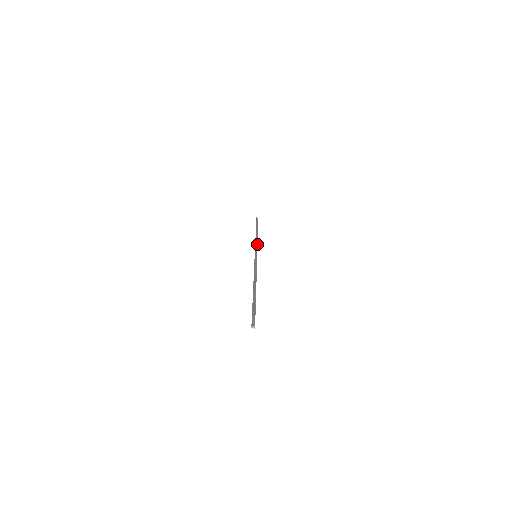
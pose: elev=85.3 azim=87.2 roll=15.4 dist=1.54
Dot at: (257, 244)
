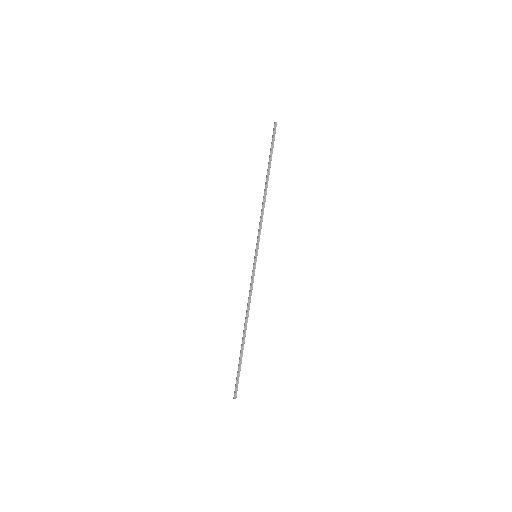
Dot at: occluded
